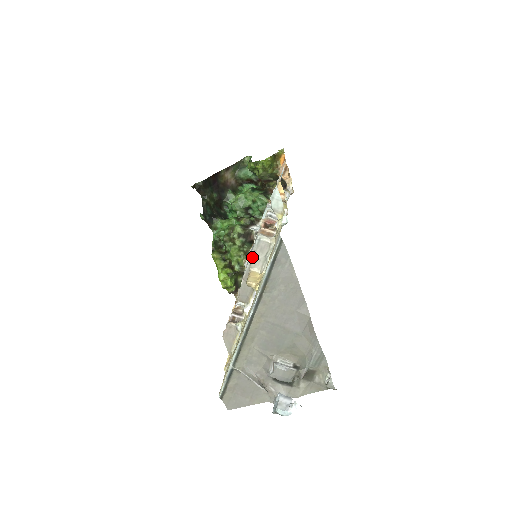
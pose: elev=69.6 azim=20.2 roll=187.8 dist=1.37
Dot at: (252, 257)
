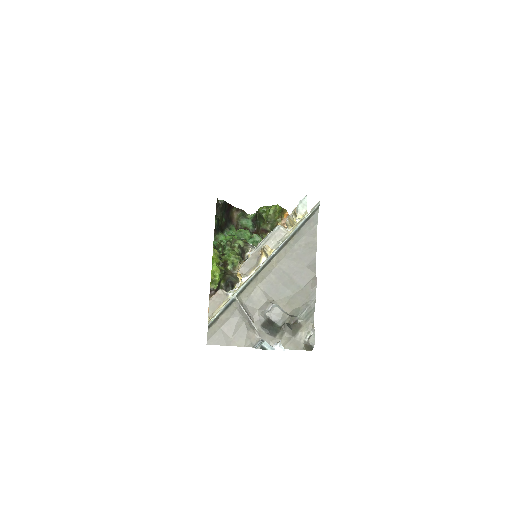
Dot at: (268, 239)
